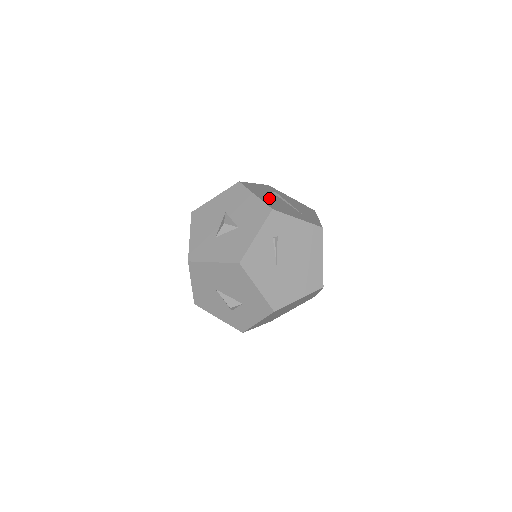
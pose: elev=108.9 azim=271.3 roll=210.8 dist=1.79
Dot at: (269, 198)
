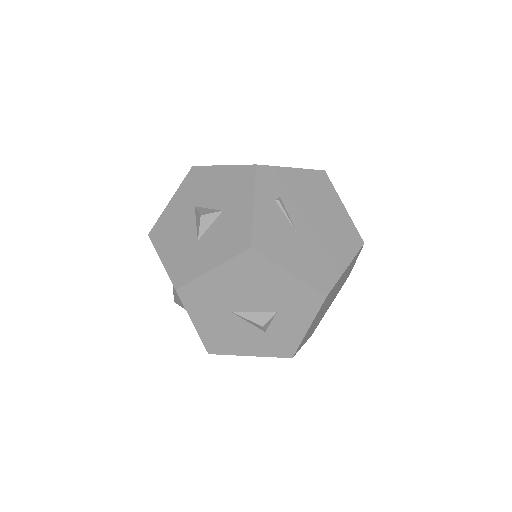
Dot at: occluded
